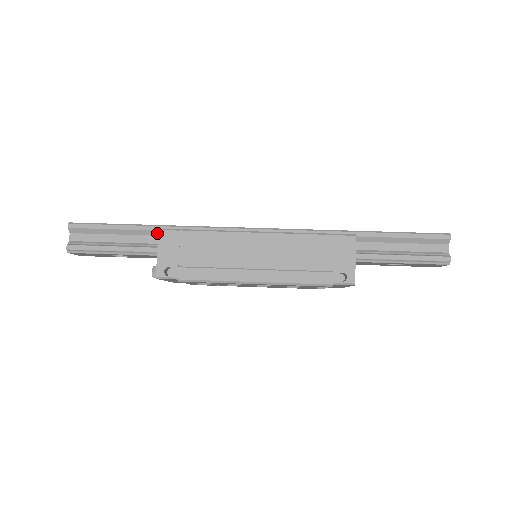
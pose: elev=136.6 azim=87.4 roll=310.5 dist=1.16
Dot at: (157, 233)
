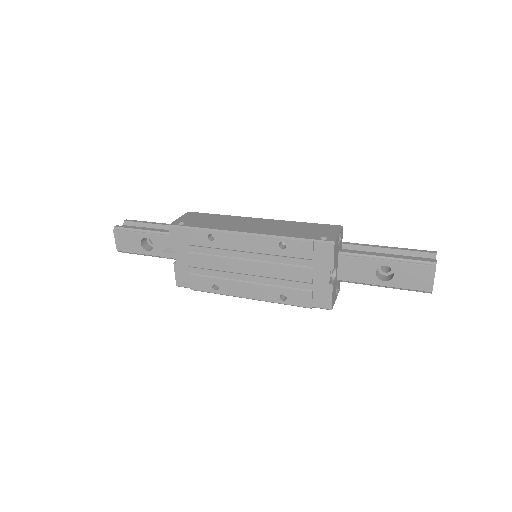
Dot at: occluded
